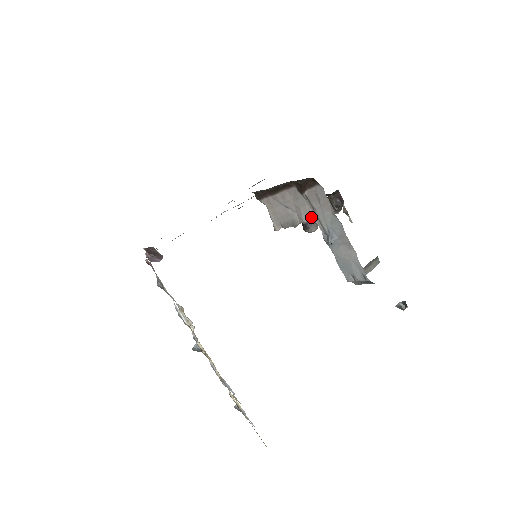
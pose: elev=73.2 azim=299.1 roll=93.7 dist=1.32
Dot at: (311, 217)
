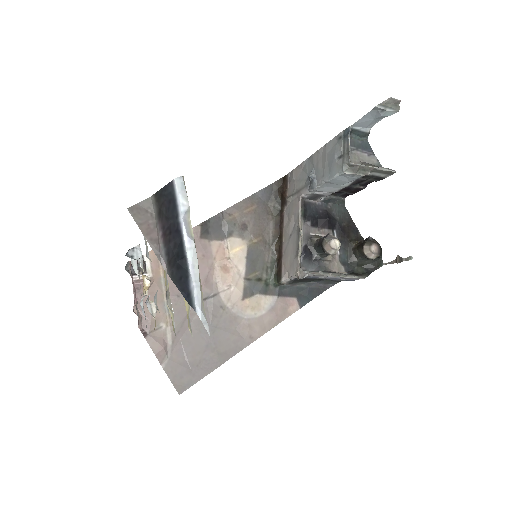
Dot at: (299, 200)
